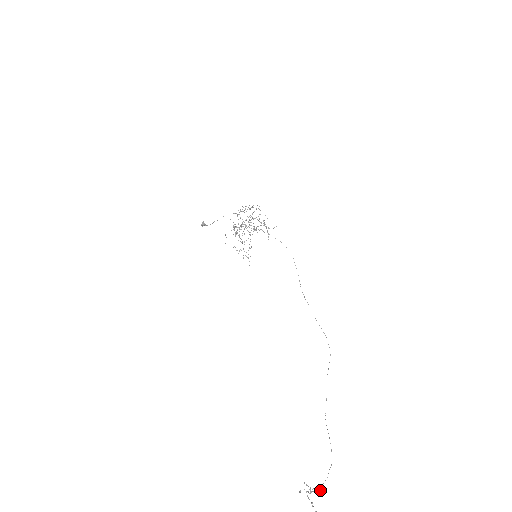
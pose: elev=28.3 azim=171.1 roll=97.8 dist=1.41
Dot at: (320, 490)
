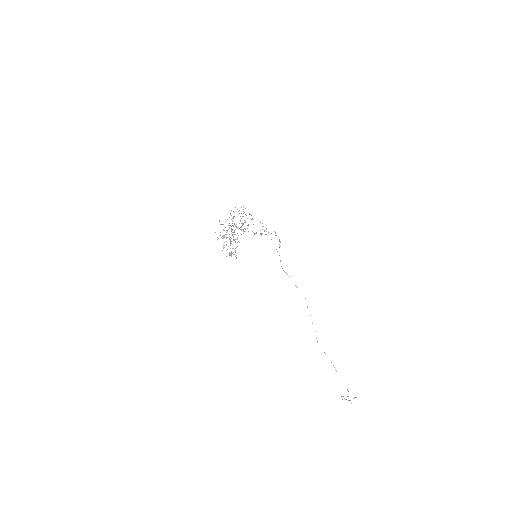
Dot at: occluded
